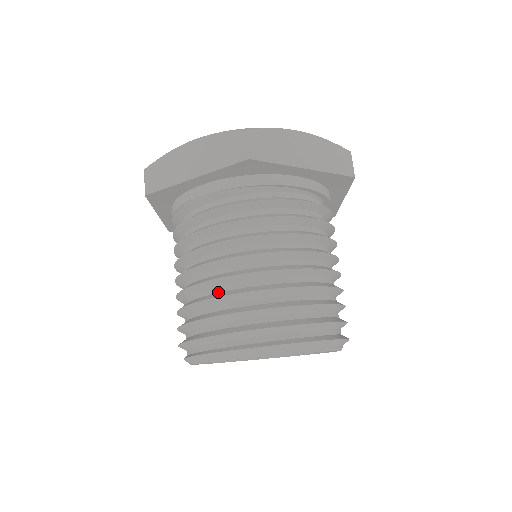
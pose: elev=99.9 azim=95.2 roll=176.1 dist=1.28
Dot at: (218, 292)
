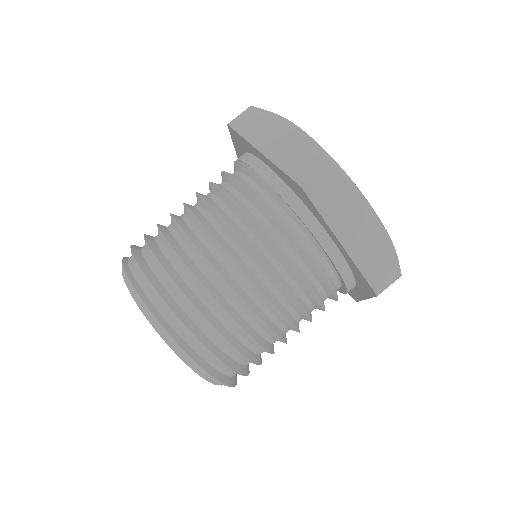
Dot at: (181, 246)
